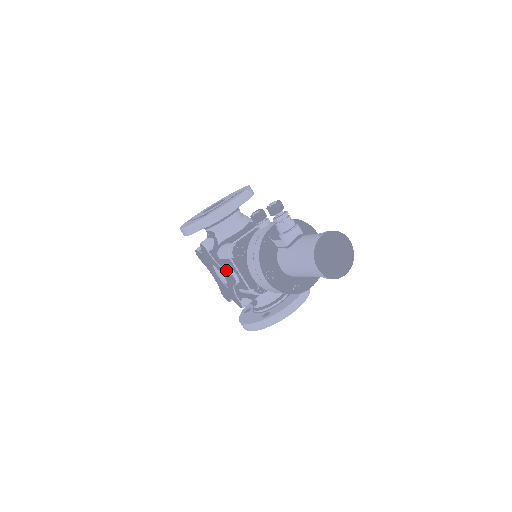
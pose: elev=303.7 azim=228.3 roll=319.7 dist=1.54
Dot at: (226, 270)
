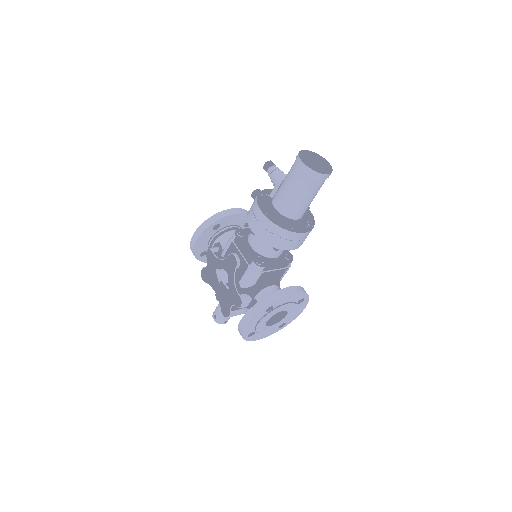
Dot at: (228, 256)
